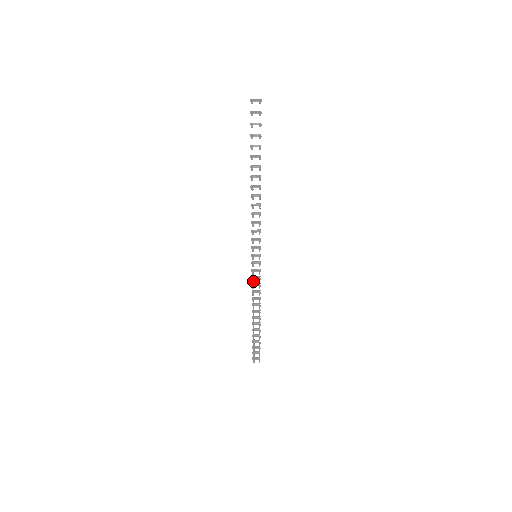
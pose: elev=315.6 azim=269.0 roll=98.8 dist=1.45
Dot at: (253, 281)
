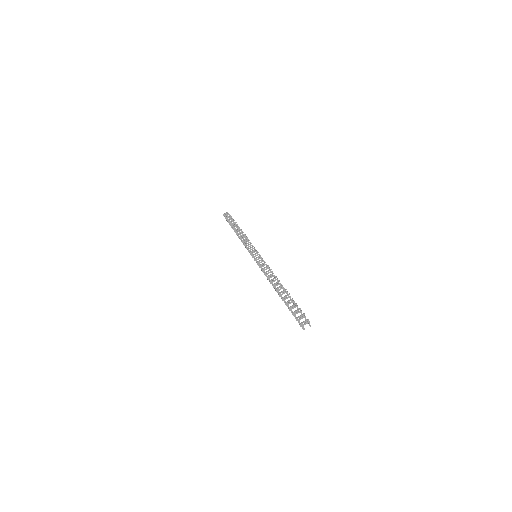
Dot at: occluded
